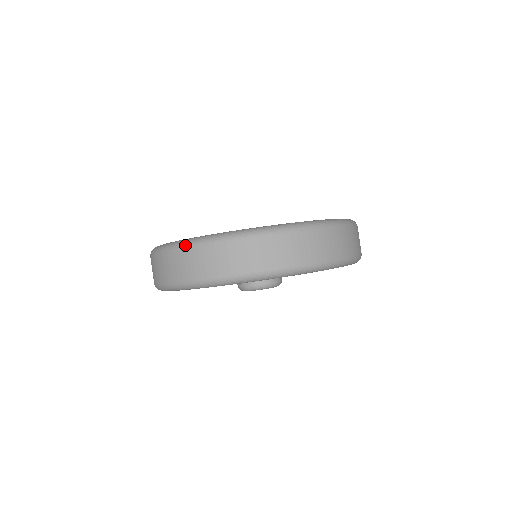
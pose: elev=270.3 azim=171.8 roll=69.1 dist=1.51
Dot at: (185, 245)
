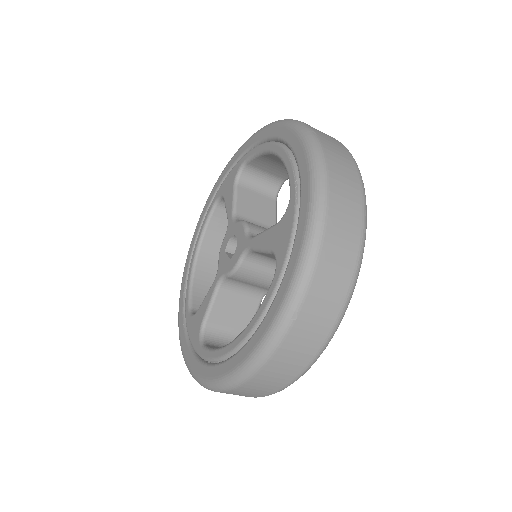
Dot at: occluded
